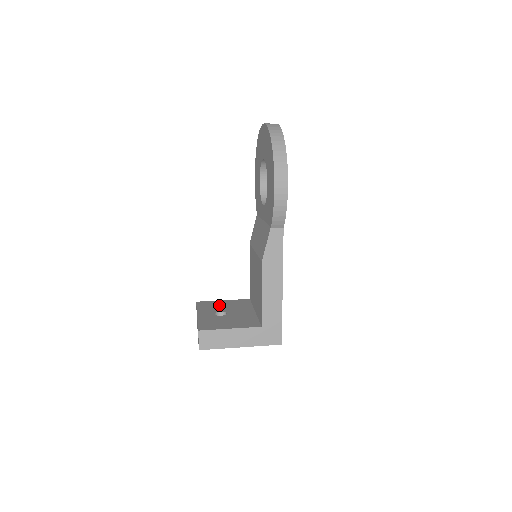
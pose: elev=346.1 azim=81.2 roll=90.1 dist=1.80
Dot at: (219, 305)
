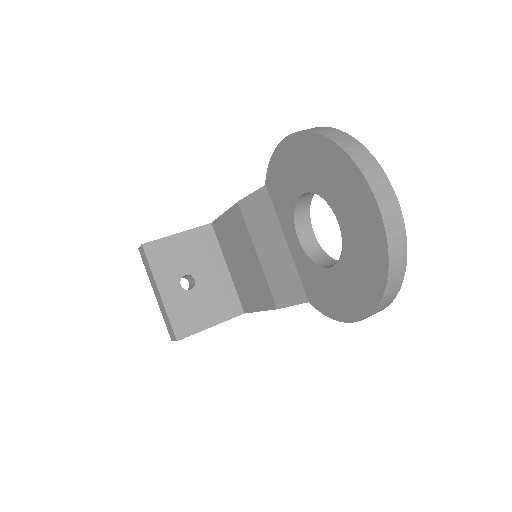
Dot at: (178, 254)
